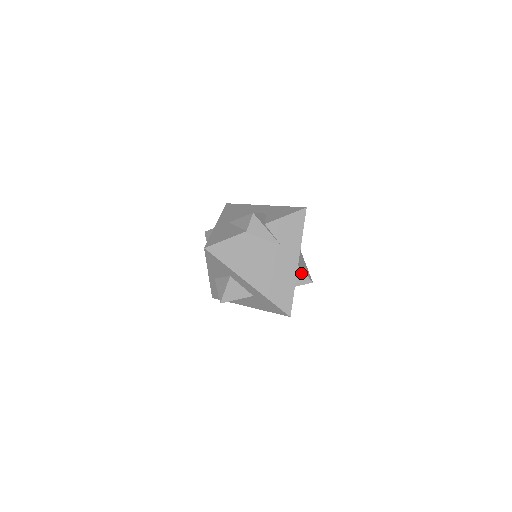
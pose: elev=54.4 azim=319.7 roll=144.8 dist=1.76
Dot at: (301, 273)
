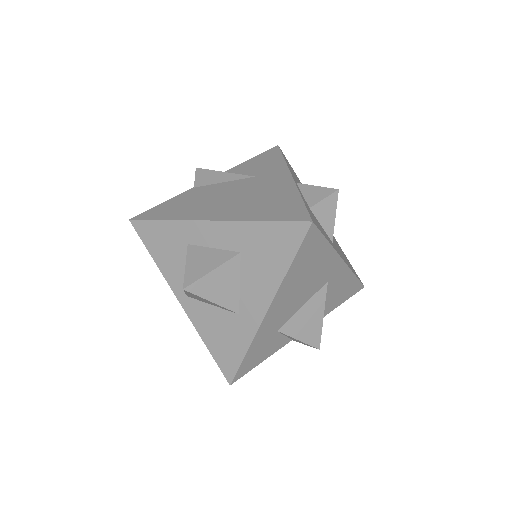
Dot at: (308, 189)
